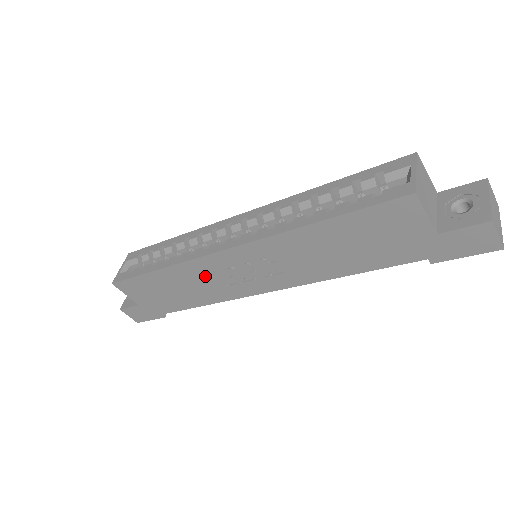
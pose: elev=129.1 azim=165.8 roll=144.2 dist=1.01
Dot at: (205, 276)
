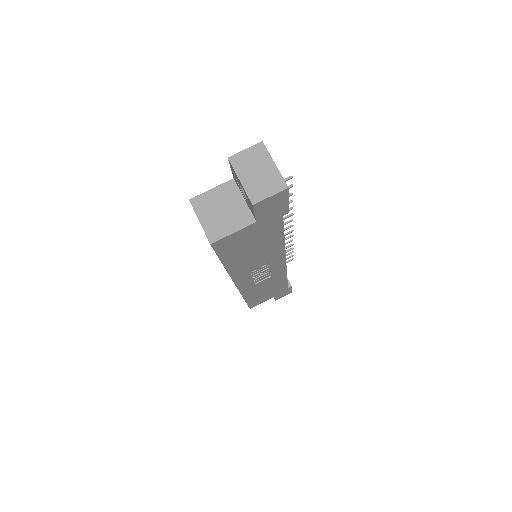
Dot at: (258, 286)
